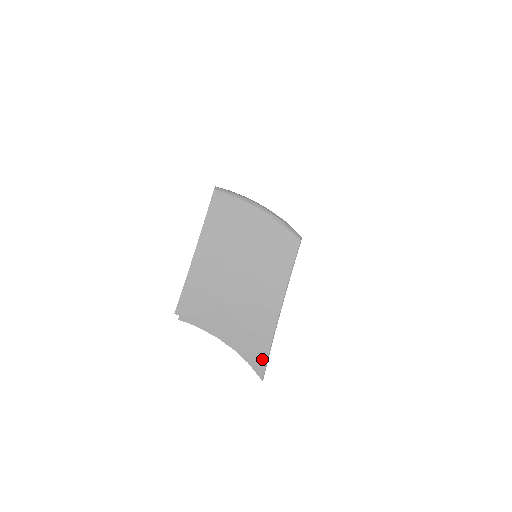
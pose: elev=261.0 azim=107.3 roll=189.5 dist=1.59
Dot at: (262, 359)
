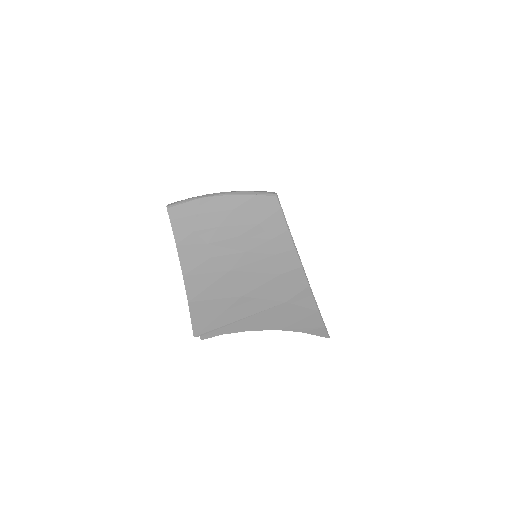
Dot at: (314, 319)
